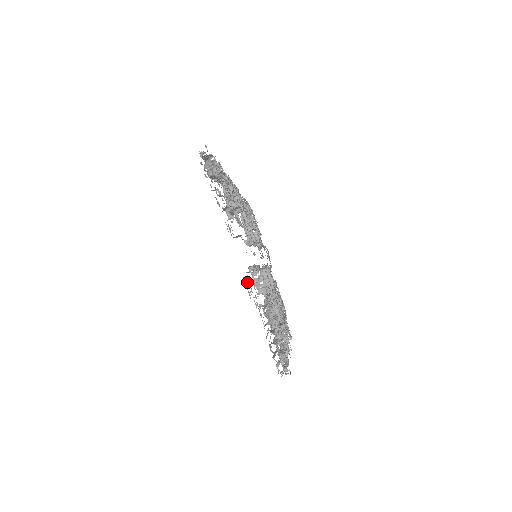
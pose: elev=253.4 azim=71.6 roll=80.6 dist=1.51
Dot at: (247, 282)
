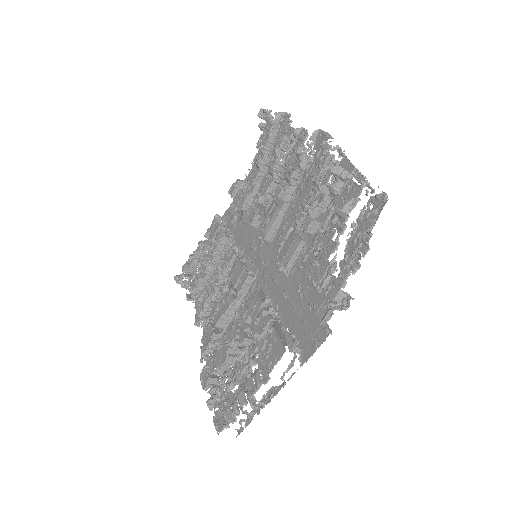
Dot at: (271, 343)
